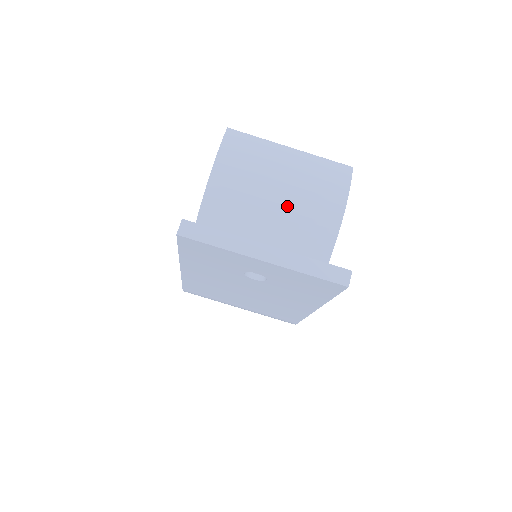
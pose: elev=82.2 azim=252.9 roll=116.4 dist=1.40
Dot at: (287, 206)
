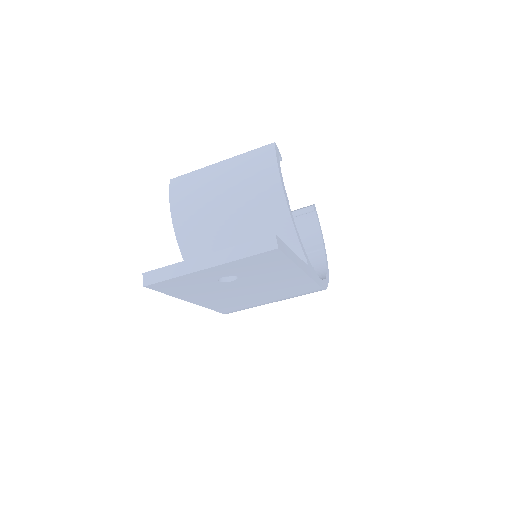
Dot at: (237, 208)
